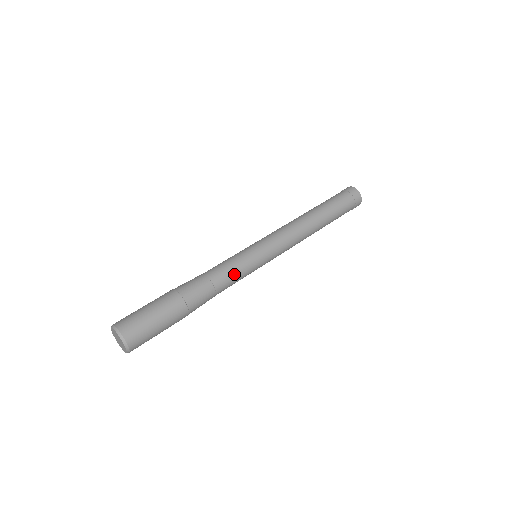
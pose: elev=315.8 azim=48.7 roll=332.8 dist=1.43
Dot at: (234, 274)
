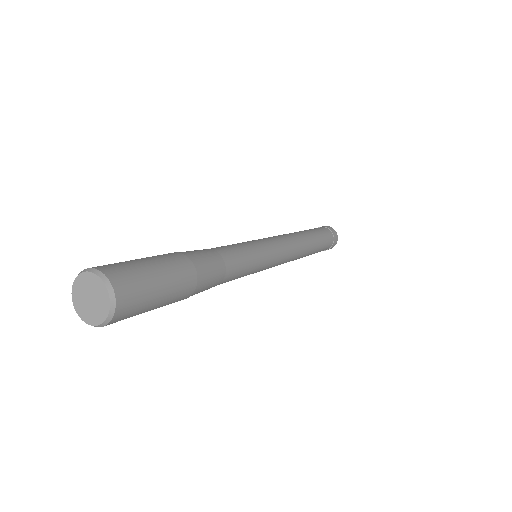
Dot at: (245, 267)
